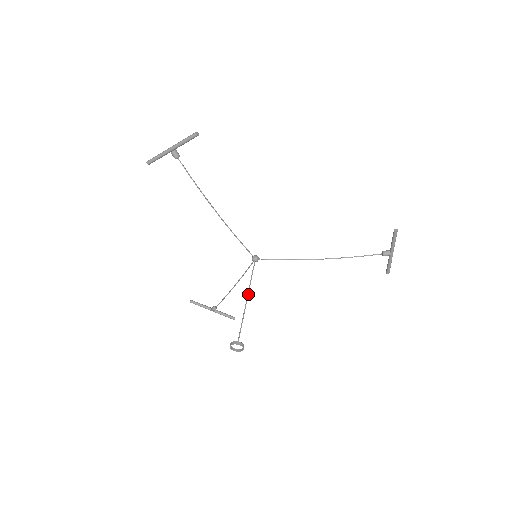
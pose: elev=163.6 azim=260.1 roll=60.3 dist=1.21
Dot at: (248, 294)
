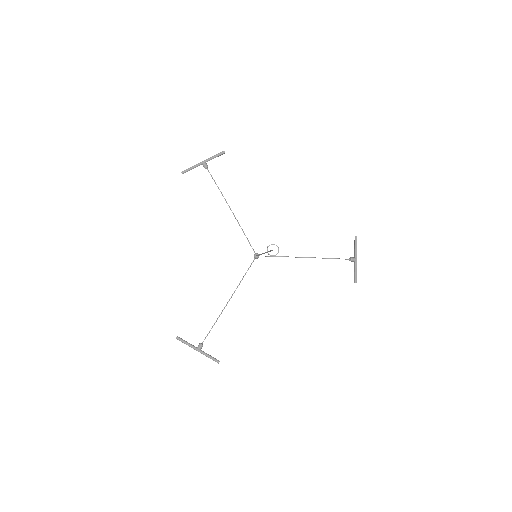
Dot at: (263, 253)
